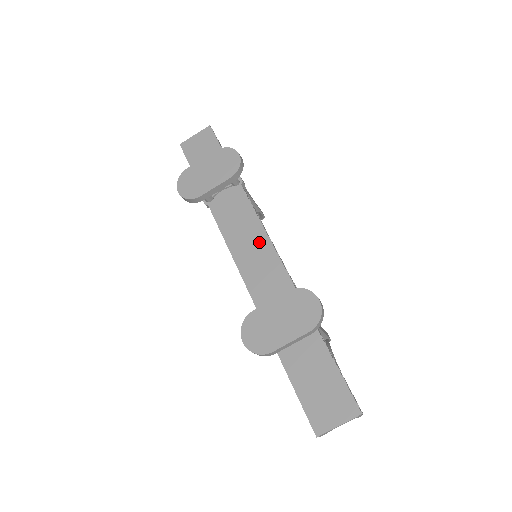
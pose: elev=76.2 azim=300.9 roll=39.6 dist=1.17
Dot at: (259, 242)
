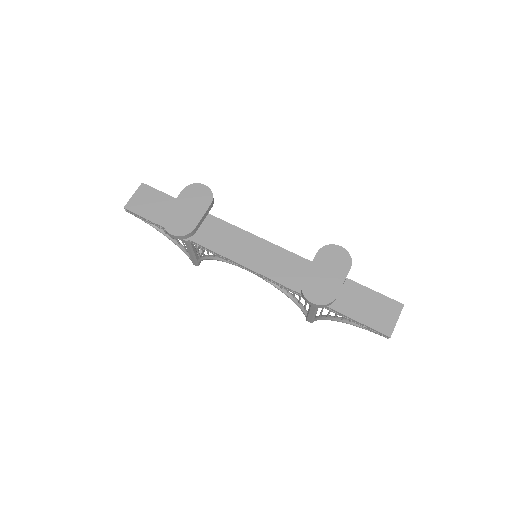
Dot at: (254, 244)
